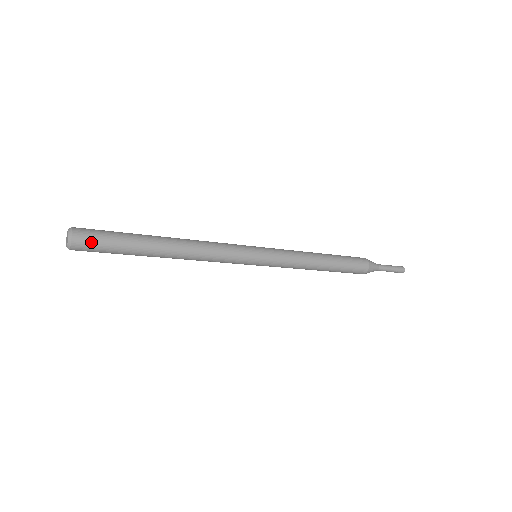
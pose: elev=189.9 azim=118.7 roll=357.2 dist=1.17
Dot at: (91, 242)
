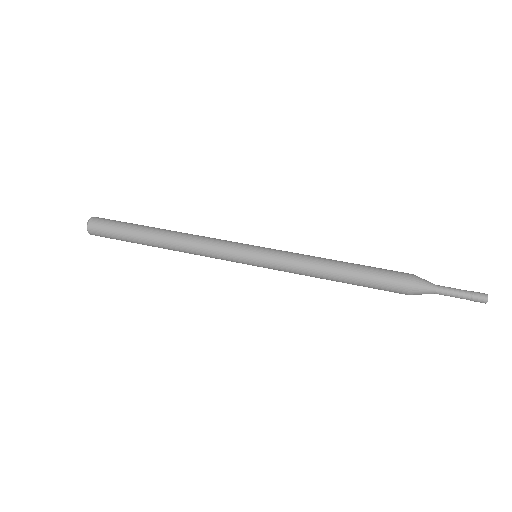
Dot at: (102, 236)
